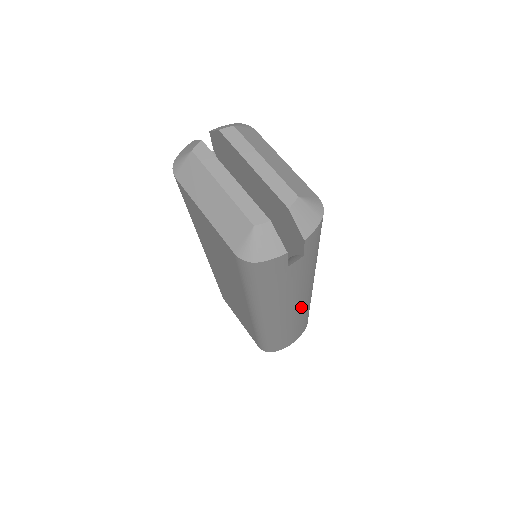
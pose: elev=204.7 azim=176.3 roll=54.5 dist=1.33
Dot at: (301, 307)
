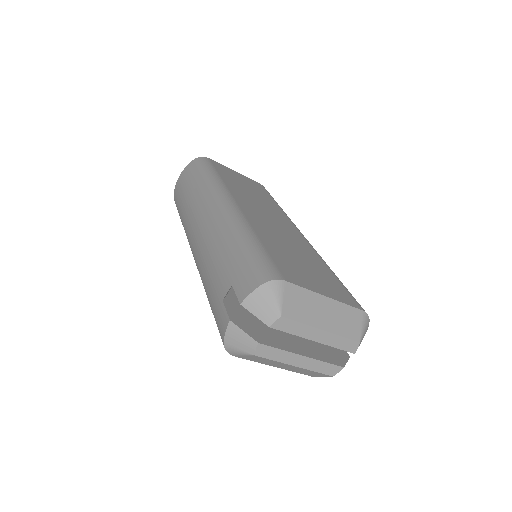
Dot at: occluded
